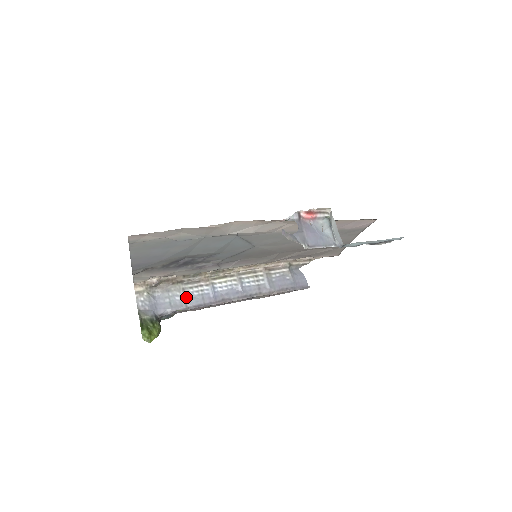
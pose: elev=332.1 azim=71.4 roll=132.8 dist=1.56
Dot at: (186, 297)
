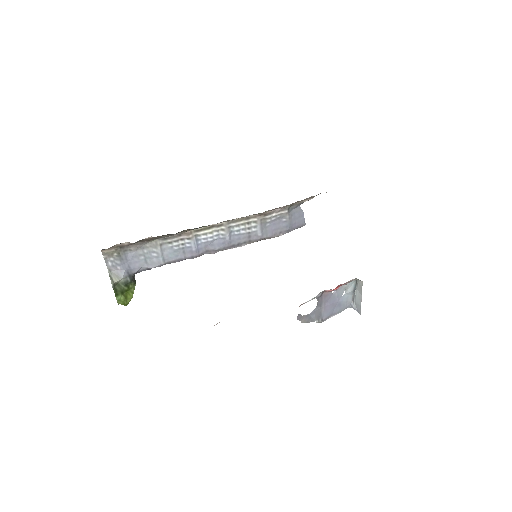
Dot at: (164, 253)
